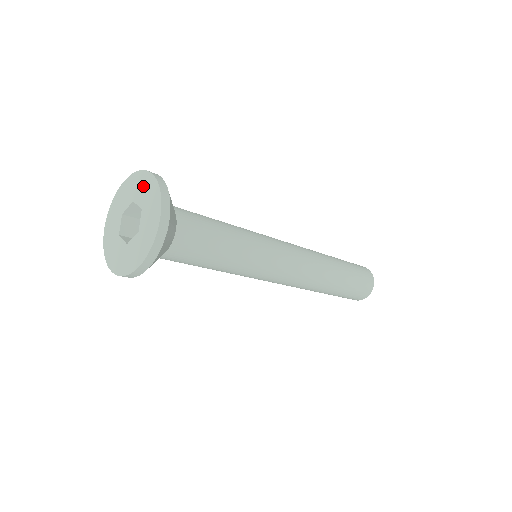
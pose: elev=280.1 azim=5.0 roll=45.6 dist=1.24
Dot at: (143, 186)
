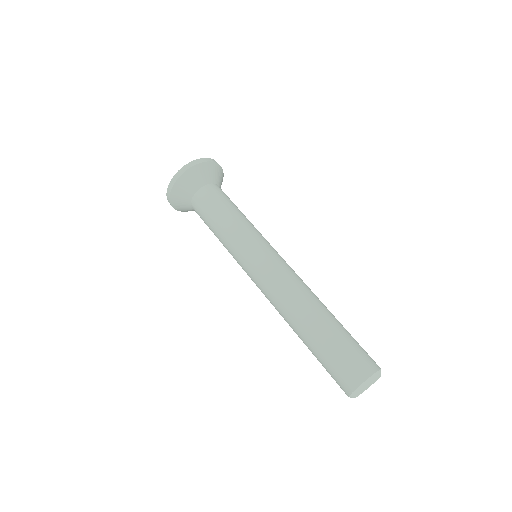
Dot at: occluded
